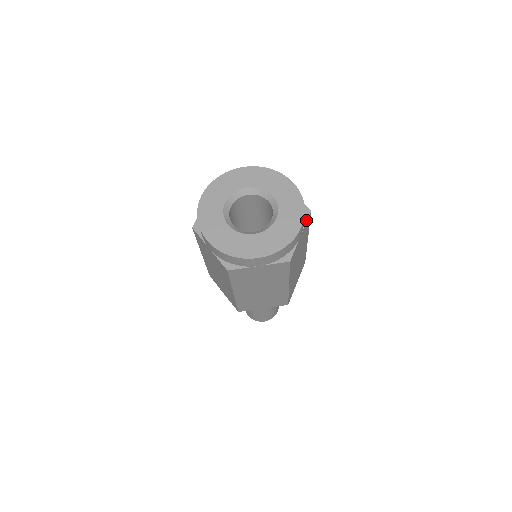
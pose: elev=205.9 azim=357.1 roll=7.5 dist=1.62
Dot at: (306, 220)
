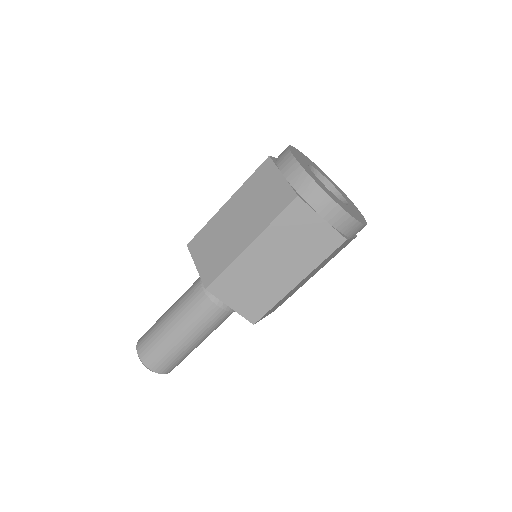
Dot at: occluded
